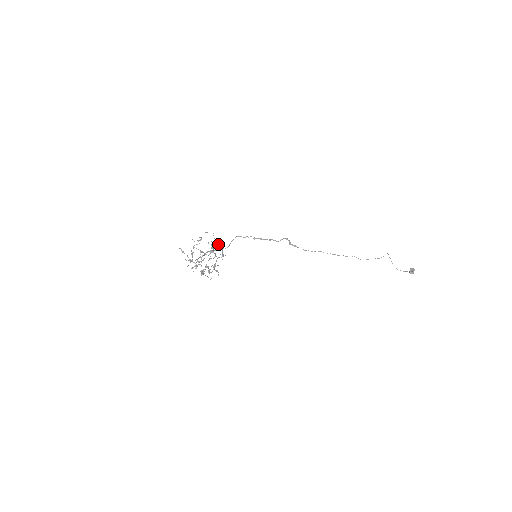
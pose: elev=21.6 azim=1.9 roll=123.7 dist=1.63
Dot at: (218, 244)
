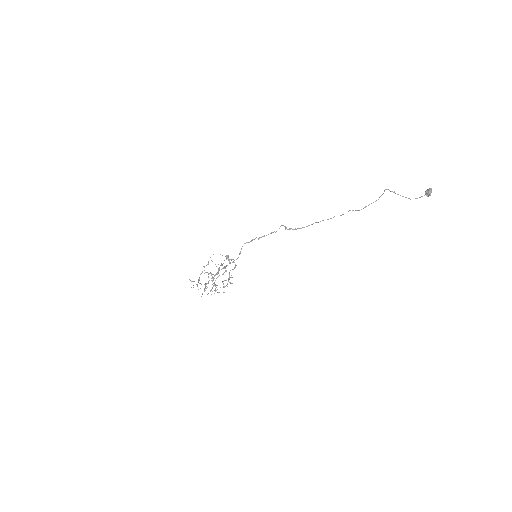
Dot at: (228, 259)
